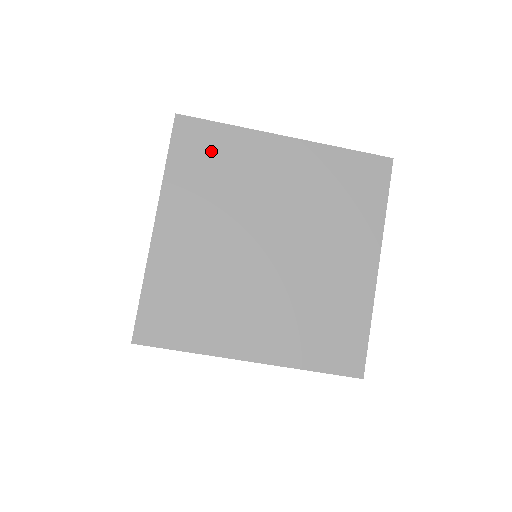
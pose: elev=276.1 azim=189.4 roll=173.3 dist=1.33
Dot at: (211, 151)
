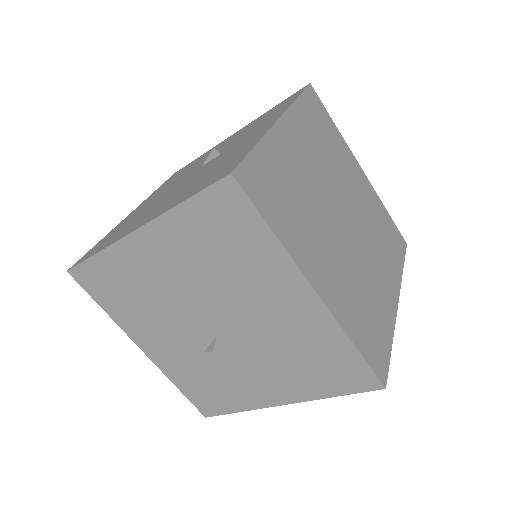
Dot at: (324, 125)
